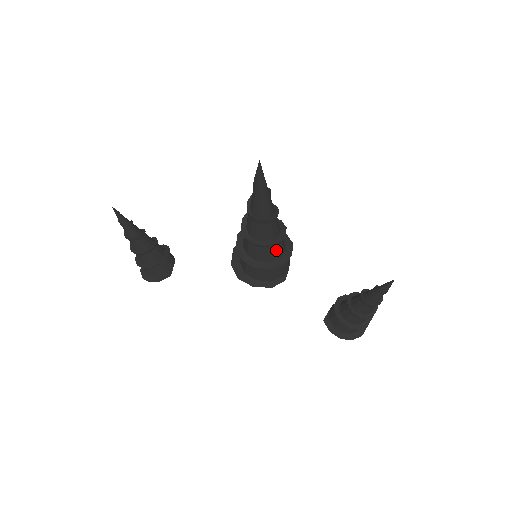
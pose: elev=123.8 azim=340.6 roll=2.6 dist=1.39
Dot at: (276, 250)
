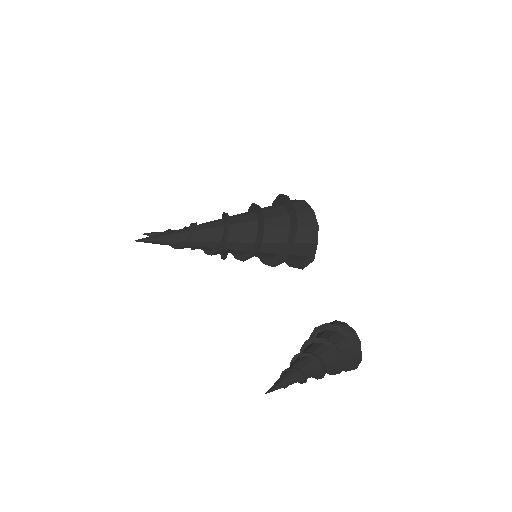
Dot at: (266, 252)
